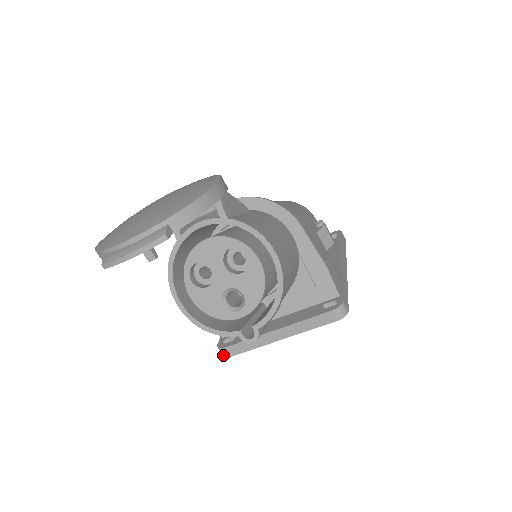
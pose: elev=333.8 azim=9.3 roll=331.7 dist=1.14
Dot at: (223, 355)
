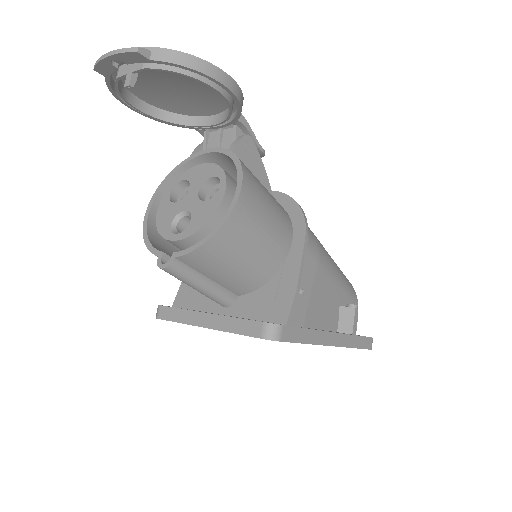
Dot at: (156, 315)
